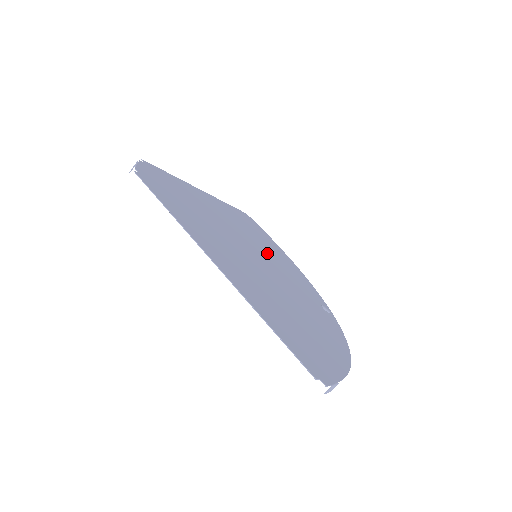
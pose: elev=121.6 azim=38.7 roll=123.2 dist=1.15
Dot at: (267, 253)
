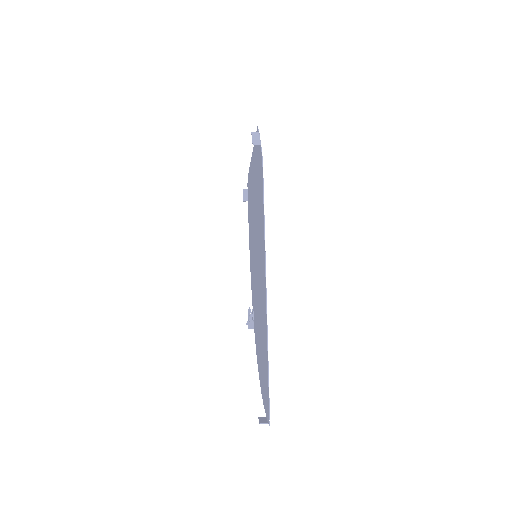
Dot at: occluded
